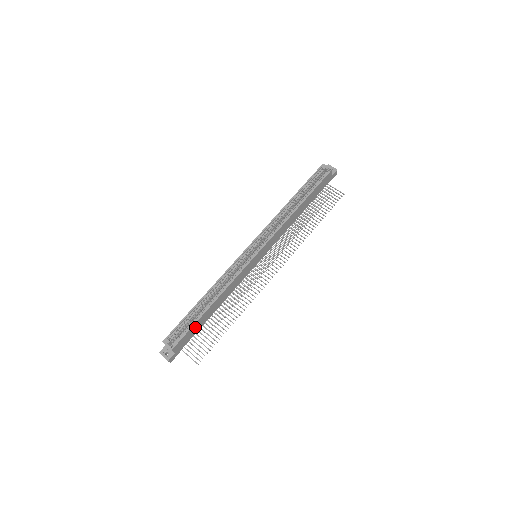
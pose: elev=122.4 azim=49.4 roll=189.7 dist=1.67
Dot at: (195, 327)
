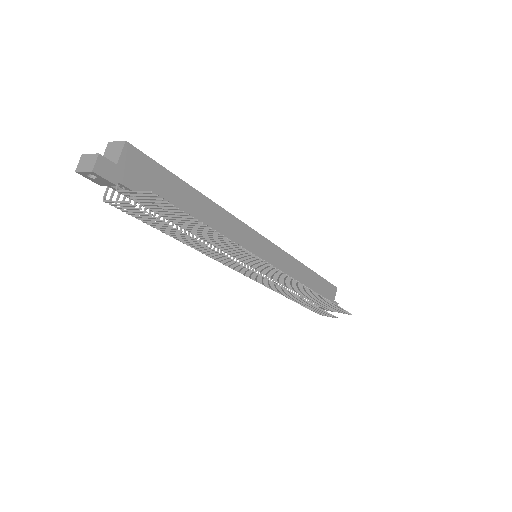
Dot at: (166, 185)
